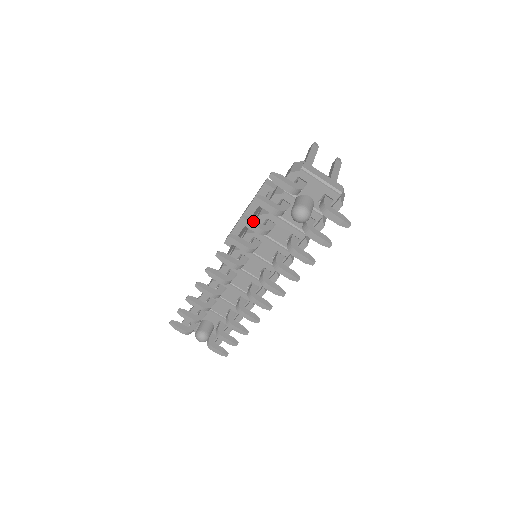
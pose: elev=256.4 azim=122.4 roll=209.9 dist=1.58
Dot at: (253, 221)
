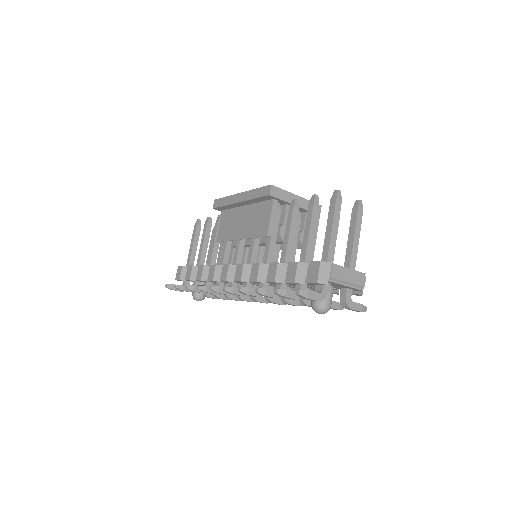
Dot at: (269, 292)
